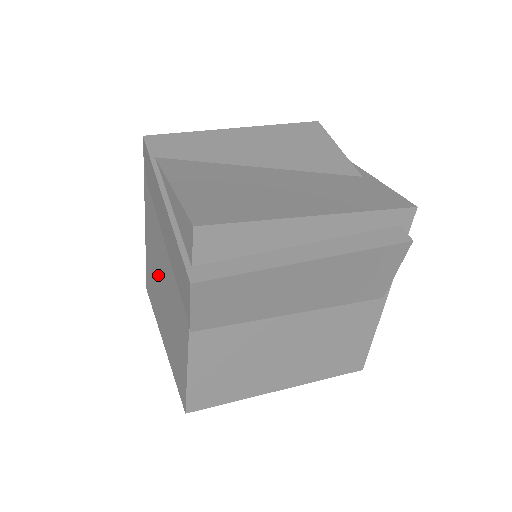
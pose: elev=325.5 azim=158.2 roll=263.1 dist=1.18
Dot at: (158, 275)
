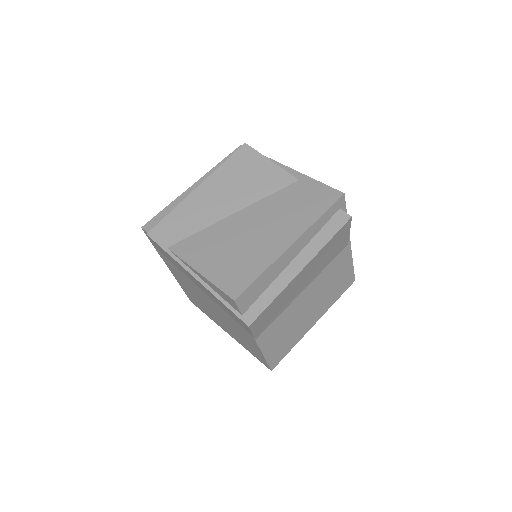
Dot at: (204, 303)
